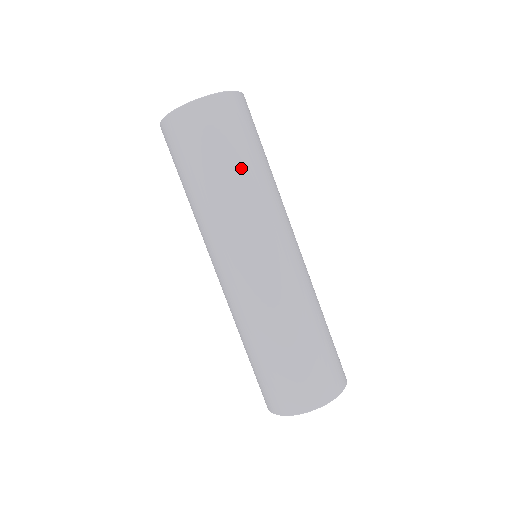
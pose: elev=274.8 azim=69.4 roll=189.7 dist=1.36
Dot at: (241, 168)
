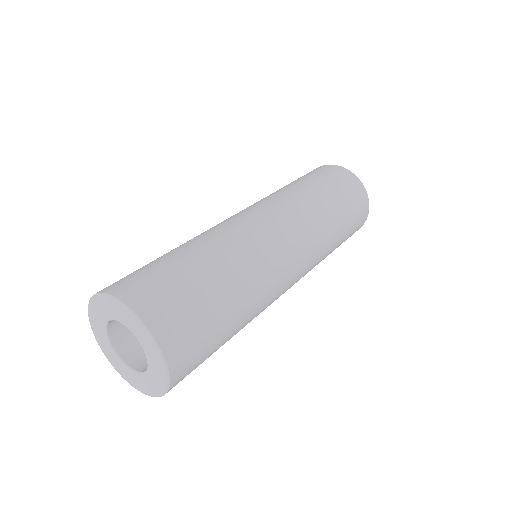
Dot at: (322, 195)
